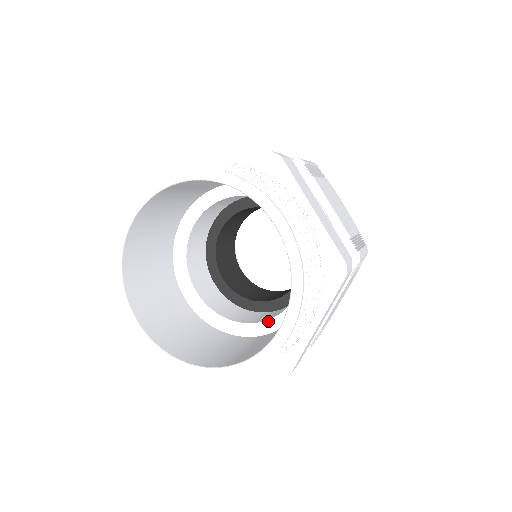
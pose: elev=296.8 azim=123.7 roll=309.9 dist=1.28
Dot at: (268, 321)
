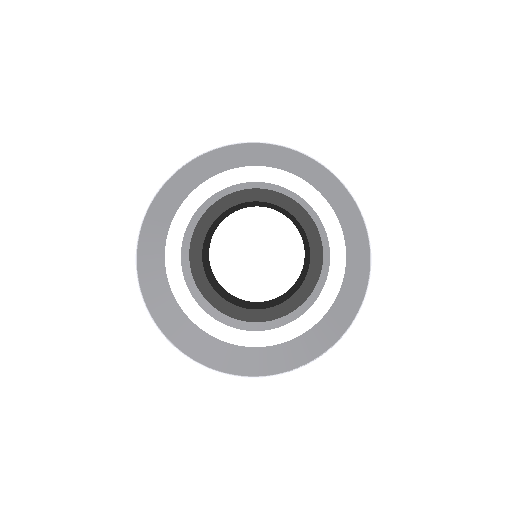
Dot at: (317, 301)
